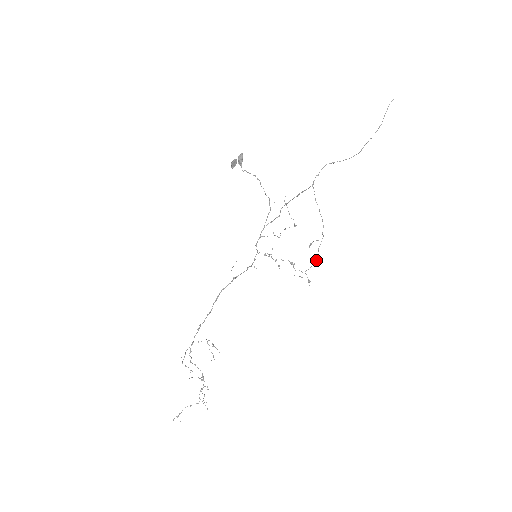
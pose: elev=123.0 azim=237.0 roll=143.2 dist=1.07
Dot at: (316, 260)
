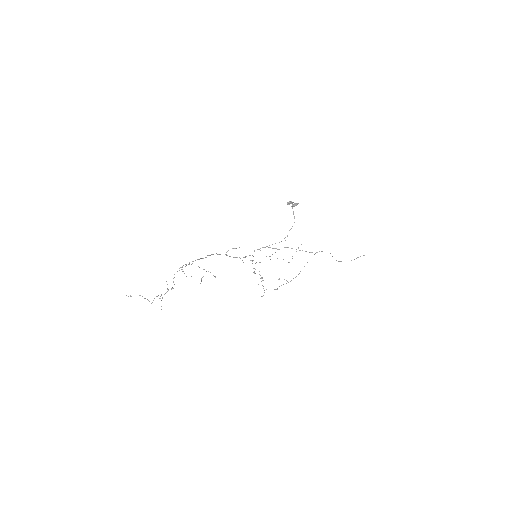
Dot at: (276, 289)
